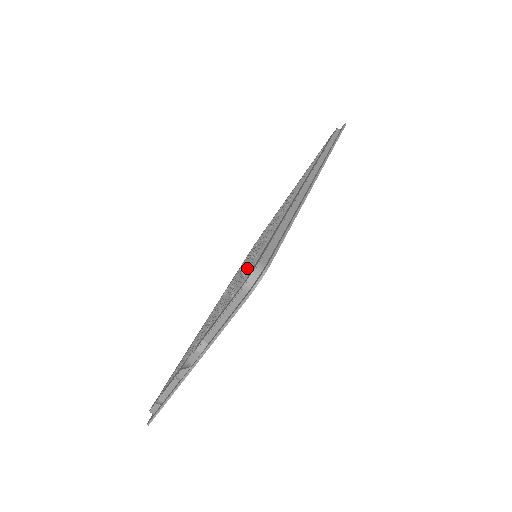
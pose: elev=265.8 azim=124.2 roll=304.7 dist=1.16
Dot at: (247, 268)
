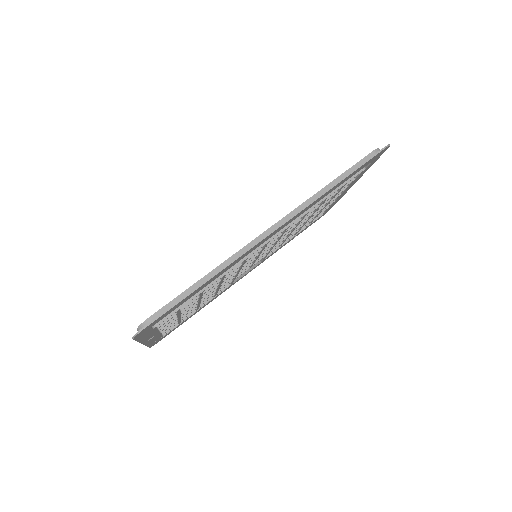
Dot at: occluded
